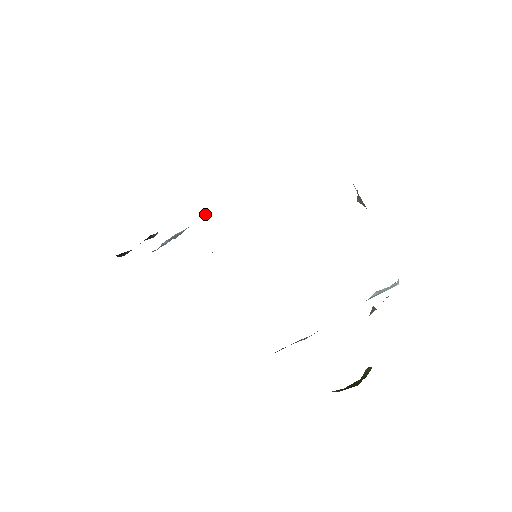
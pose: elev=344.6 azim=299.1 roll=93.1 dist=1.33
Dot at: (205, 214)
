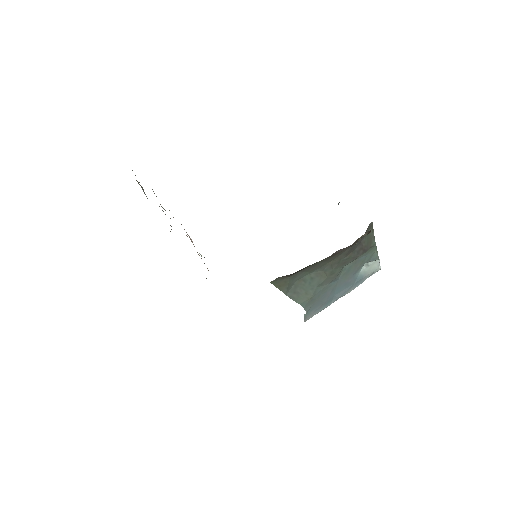
Dot at: occluded
